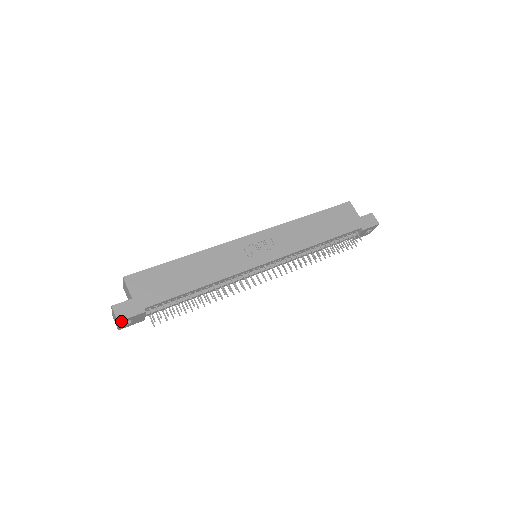
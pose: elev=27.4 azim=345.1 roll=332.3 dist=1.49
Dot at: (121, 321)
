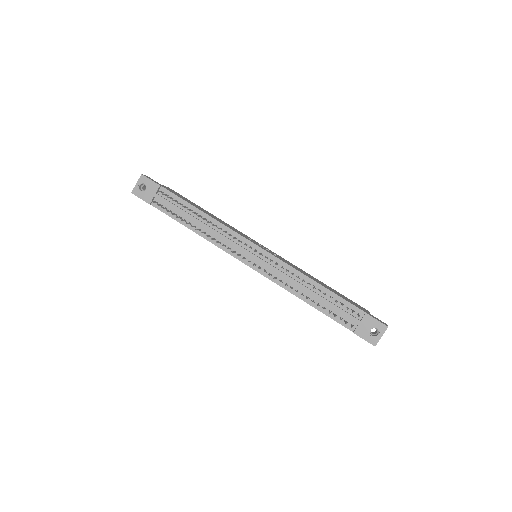
Dot at: (143, 177)
